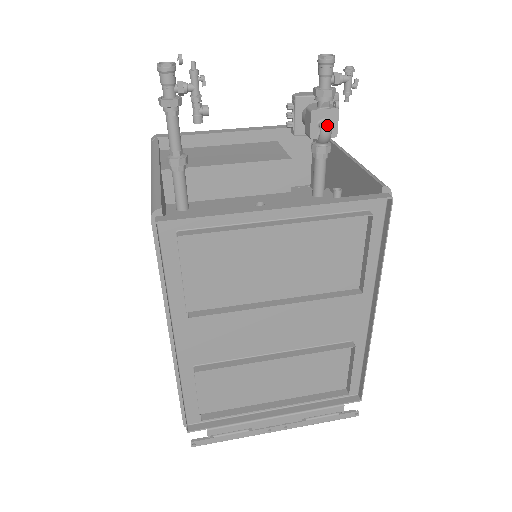
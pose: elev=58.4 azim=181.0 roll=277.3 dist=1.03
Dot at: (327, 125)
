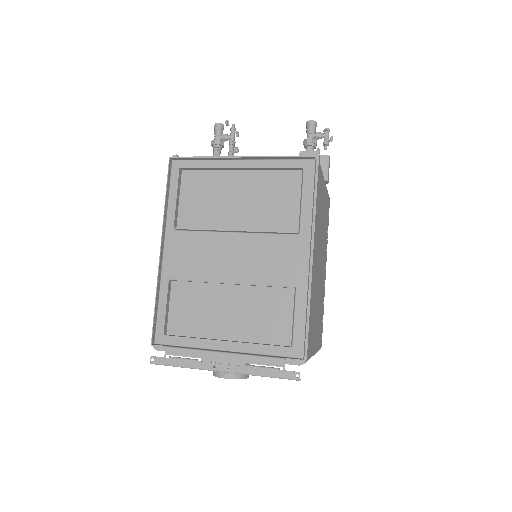
Dot at: occluded
